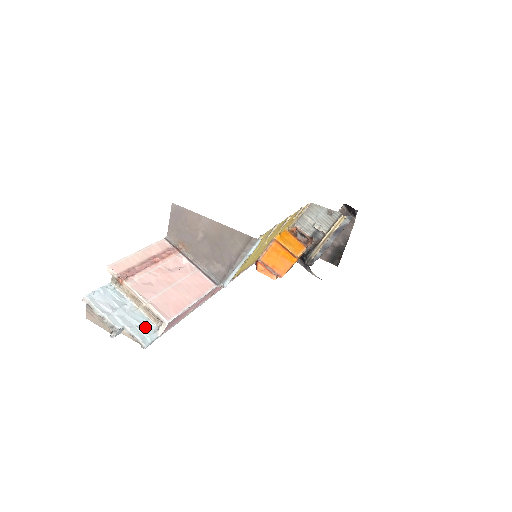
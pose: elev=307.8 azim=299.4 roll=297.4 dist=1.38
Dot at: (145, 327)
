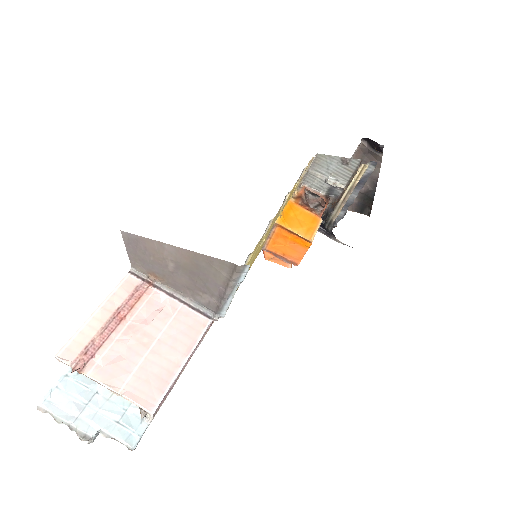
Dot at: (128, 418)
